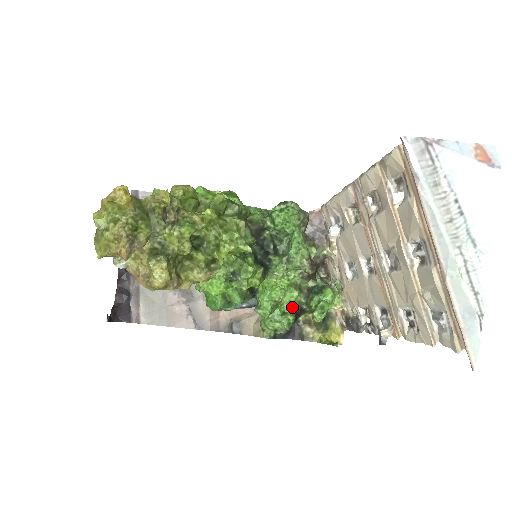
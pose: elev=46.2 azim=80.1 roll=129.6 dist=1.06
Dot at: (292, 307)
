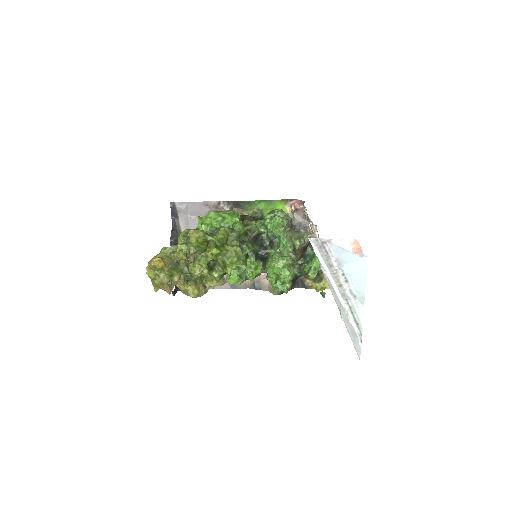
Dot at: (289, 278)
